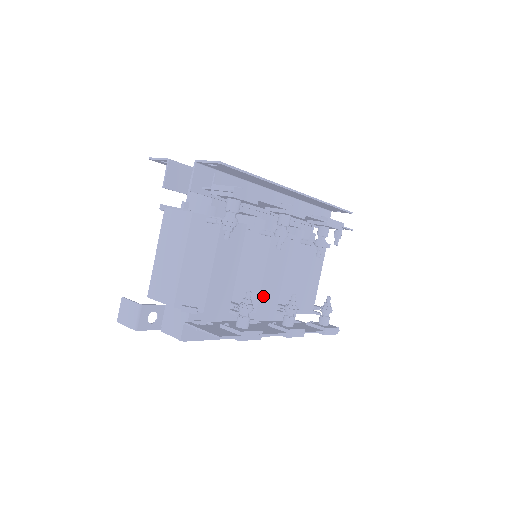
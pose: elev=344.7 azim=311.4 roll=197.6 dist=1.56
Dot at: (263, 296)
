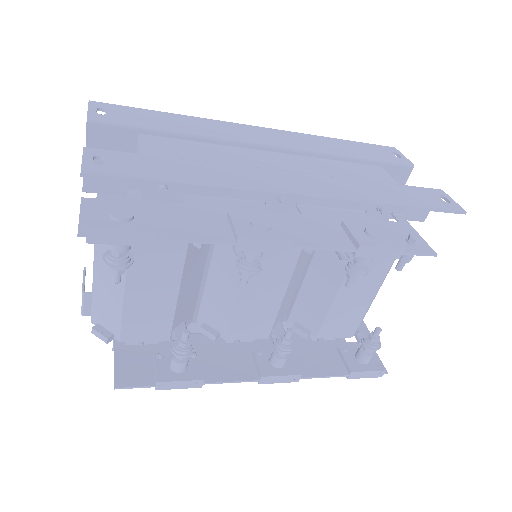
Dot at: (239, 322)
